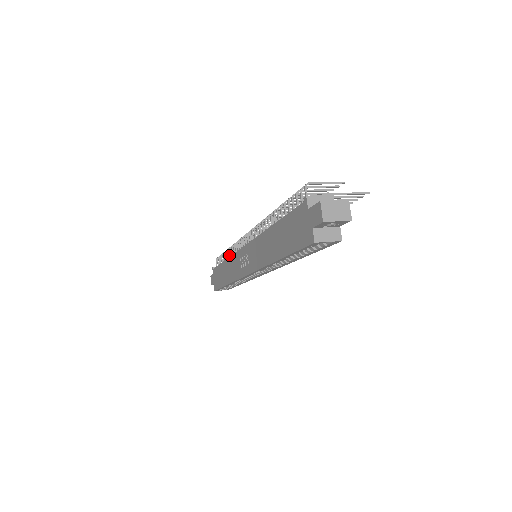
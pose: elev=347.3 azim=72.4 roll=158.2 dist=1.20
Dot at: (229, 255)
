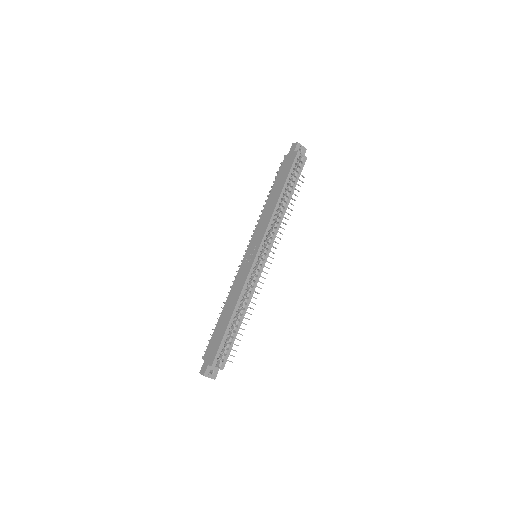
Dot at: occluded
